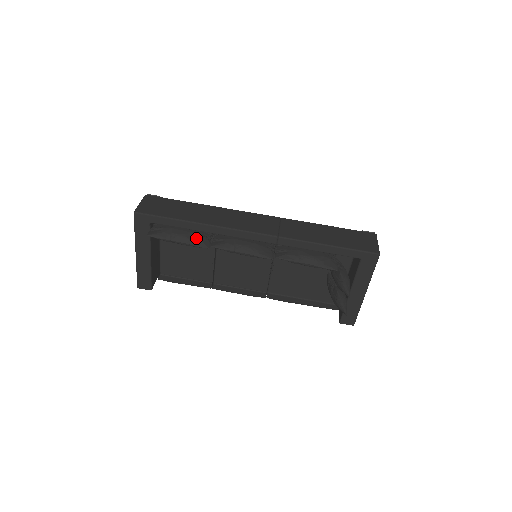
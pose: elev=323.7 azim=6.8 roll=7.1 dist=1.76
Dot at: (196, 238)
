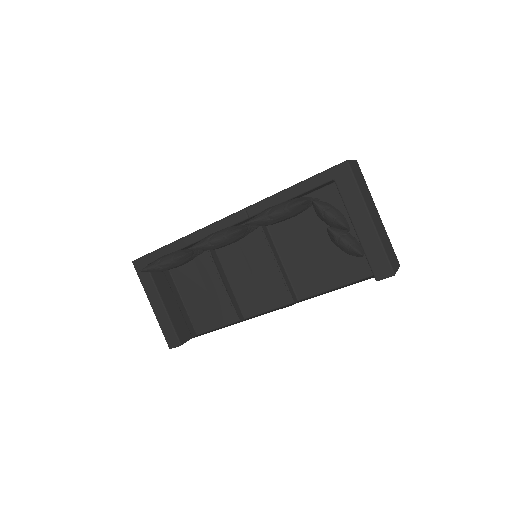
Dot at: (178, 252)
